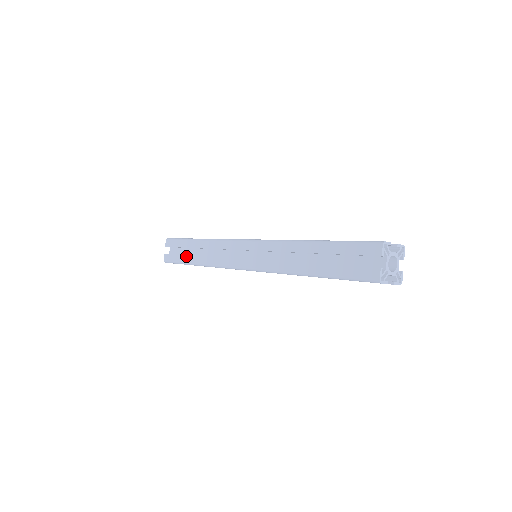
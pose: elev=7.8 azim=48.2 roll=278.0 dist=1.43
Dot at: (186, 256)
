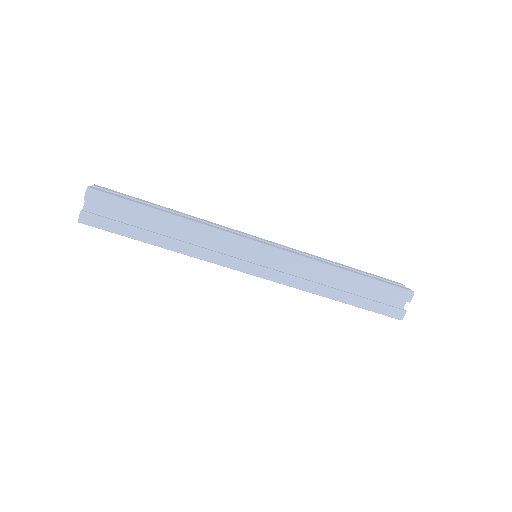
Dot at: (141, 230)
